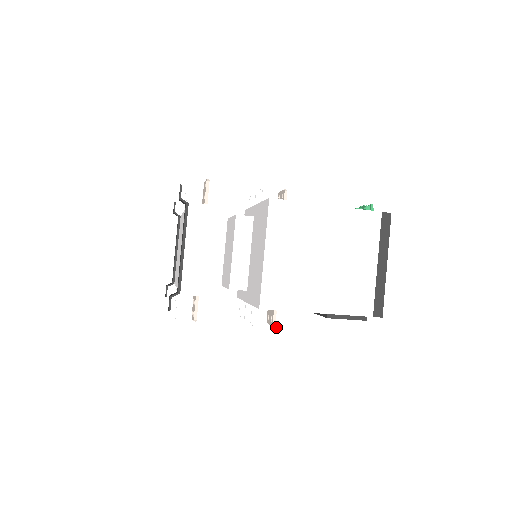
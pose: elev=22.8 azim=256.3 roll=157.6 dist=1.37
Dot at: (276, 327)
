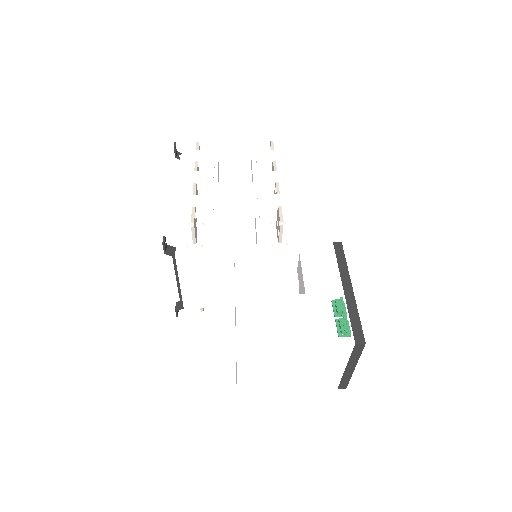
Dot at: occluded
